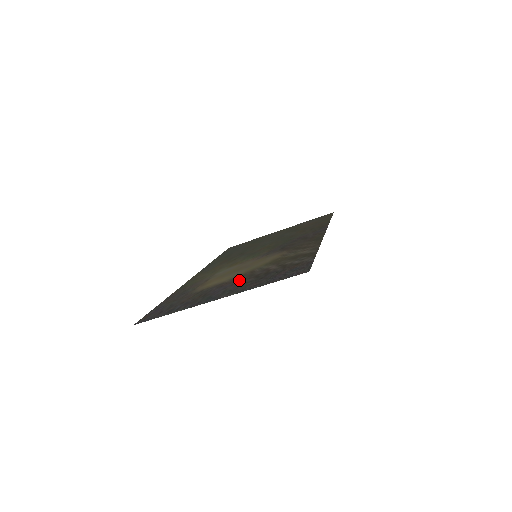
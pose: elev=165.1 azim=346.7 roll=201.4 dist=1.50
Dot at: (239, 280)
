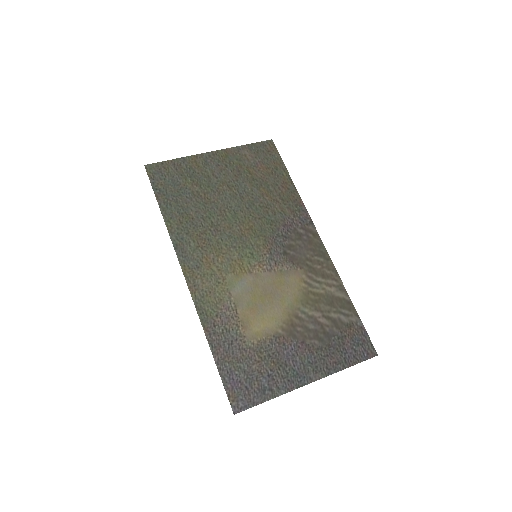
Dot at: (299, 338)
